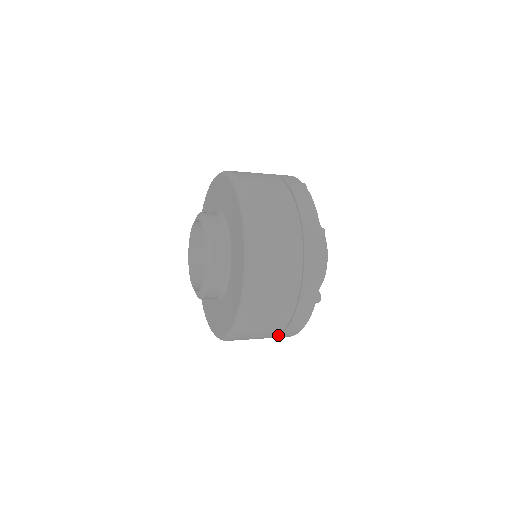
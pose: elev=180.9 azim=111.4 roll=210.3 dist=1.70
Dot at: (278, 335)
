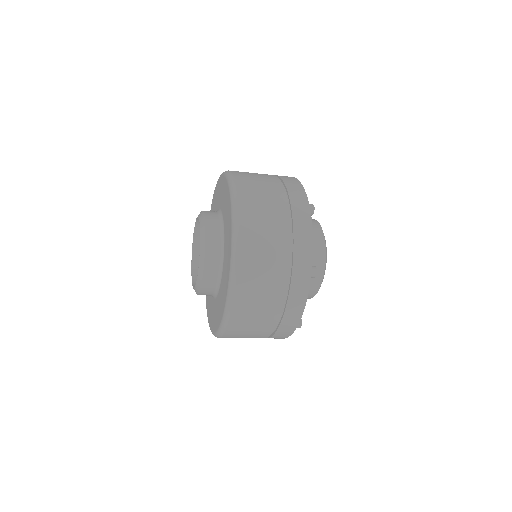
Dot at: (279, 324)
